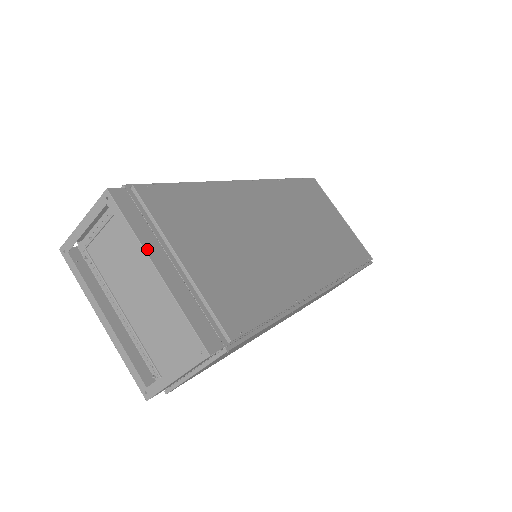
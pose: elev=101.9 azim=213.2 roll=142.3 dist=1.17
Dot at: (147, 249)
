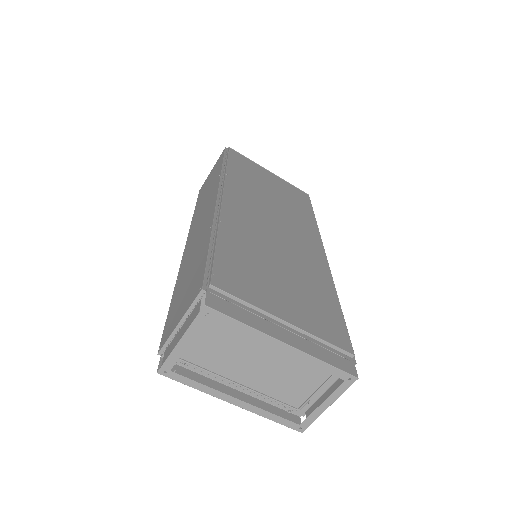
Dot at: (268, 333)
